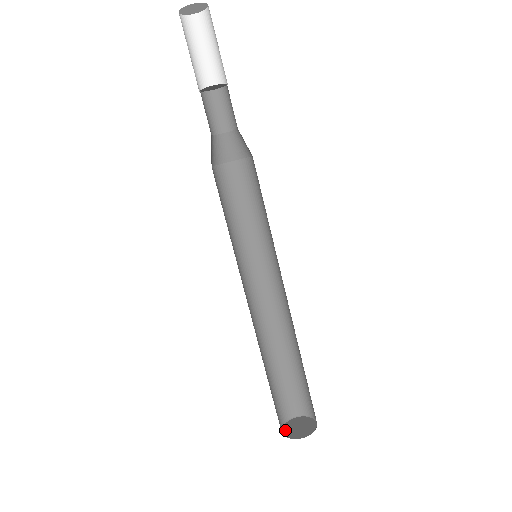
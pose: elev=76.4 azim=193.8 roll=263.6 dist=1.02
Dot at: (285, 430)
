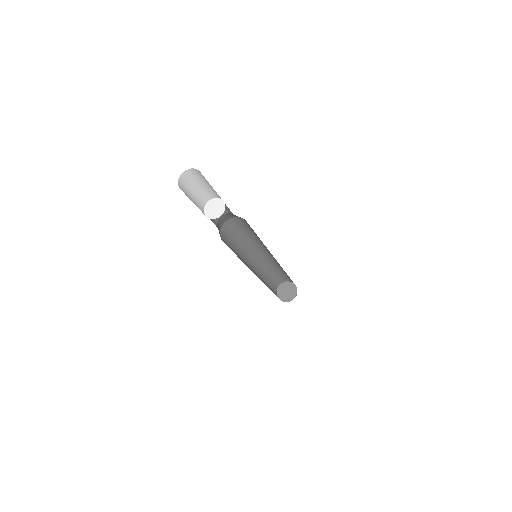
Dot at: (279, 295)
